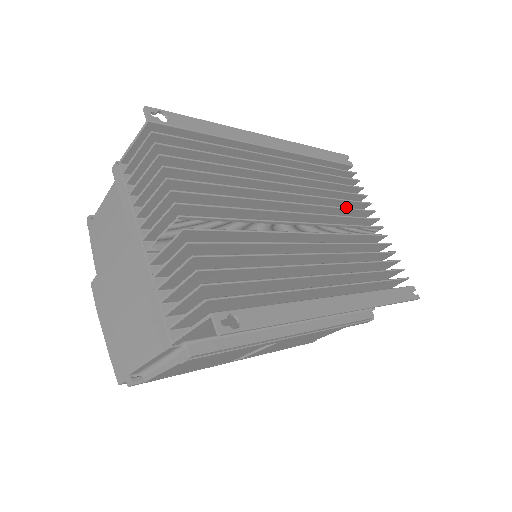
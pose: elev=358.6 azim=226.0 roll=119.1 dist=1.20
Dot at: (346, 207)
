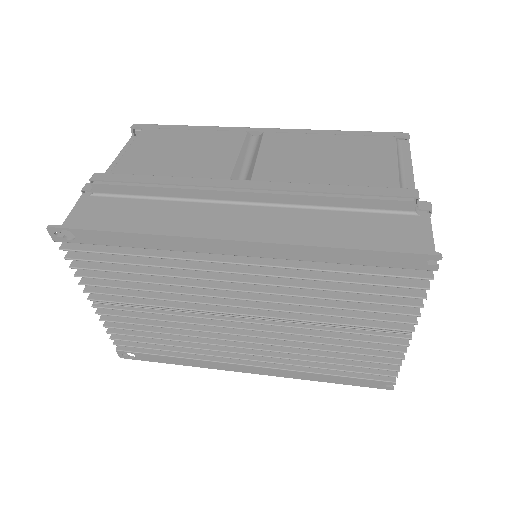
Dot at: occluded
